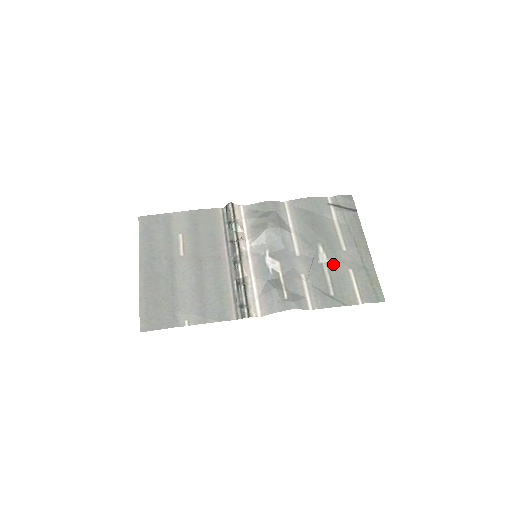
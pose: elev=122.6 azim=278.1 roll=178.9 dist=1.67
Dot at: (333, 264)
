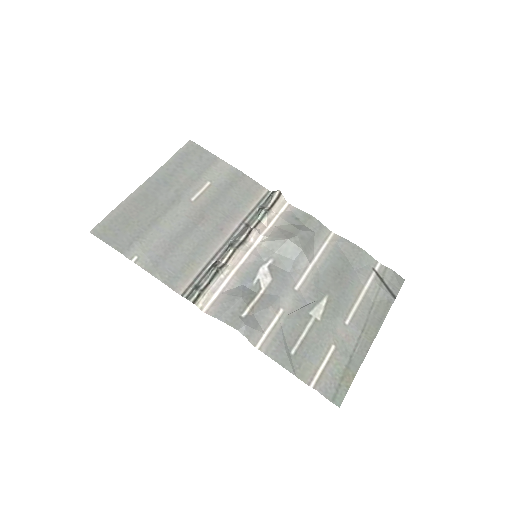
Dot at: (322, 326)
